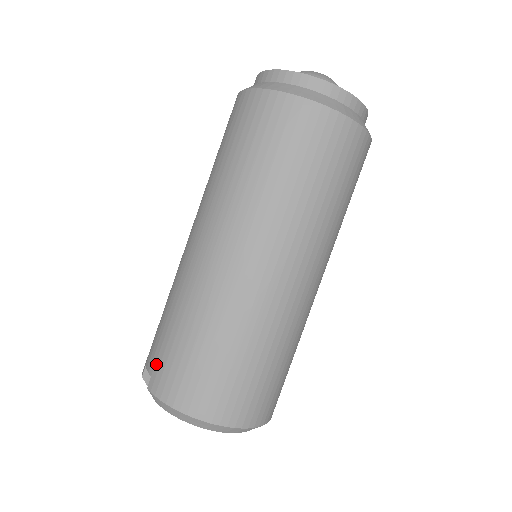
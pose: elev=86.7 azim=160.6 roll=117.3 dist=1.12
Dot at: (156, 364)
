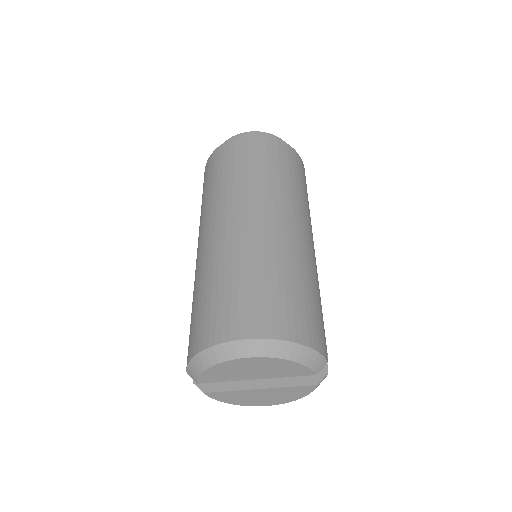
Dot at: occluded
